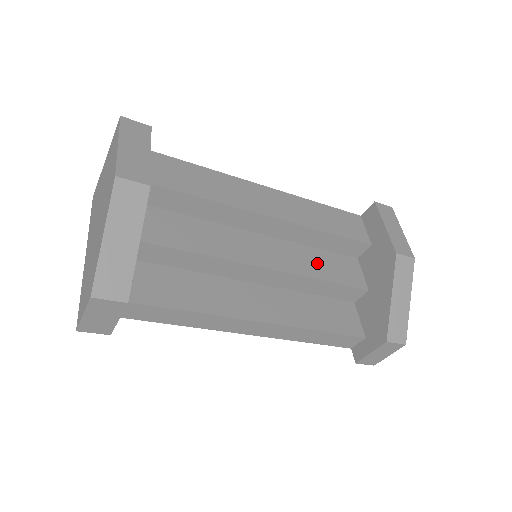
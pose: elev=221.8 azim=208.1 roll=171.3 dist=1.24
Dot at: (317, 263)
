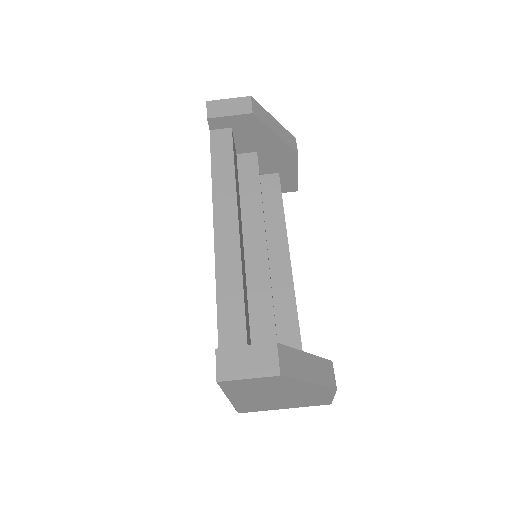
Dot at: occluded
